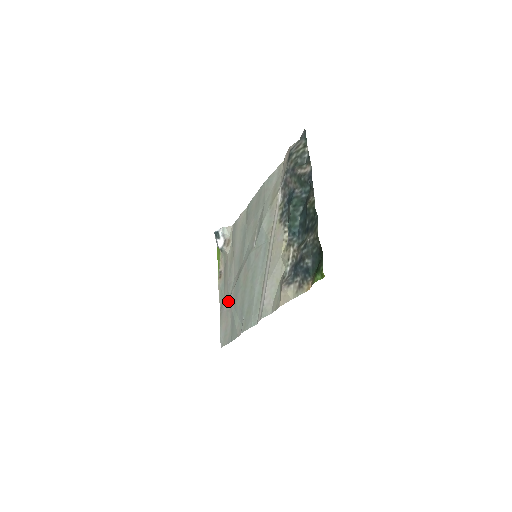
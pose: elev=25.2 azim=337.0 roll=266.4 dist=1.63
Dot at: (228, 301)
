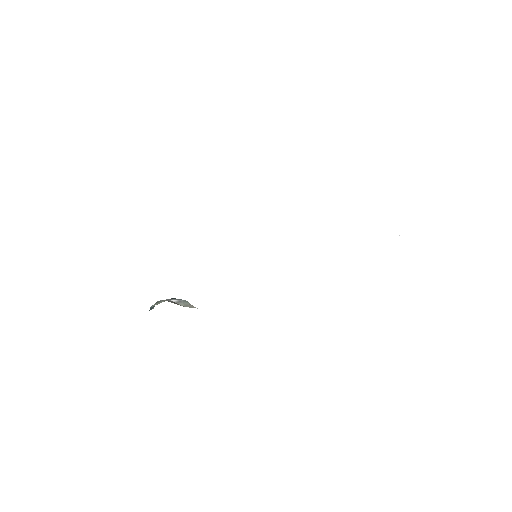
Dot at: occluded
